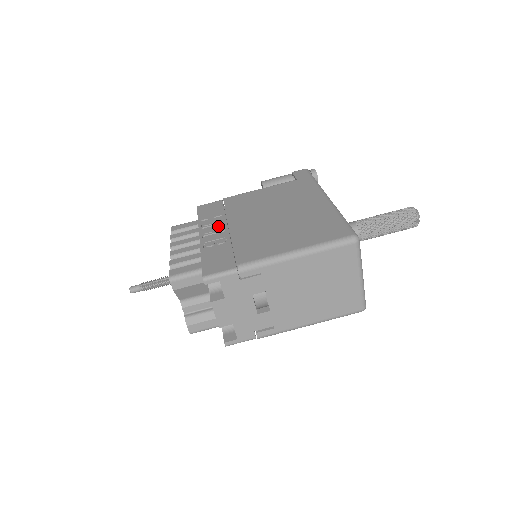
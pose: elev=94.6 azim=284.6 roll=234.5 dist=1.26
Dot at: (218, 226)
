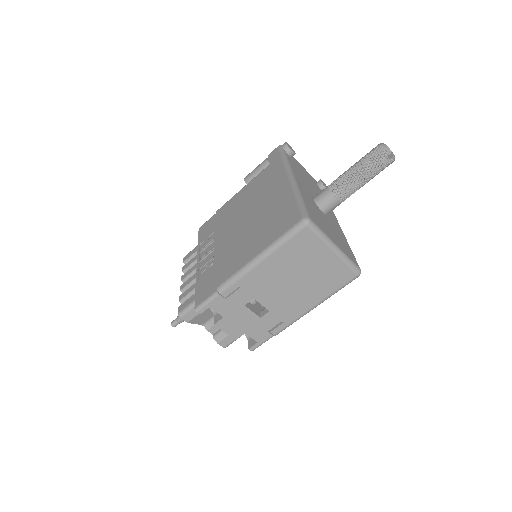
Dot at: (210, 246)
